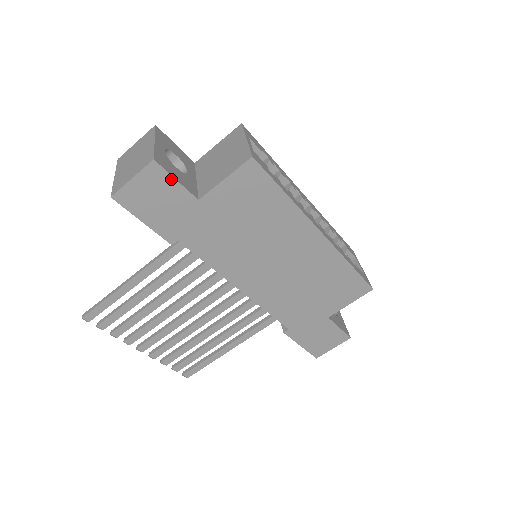
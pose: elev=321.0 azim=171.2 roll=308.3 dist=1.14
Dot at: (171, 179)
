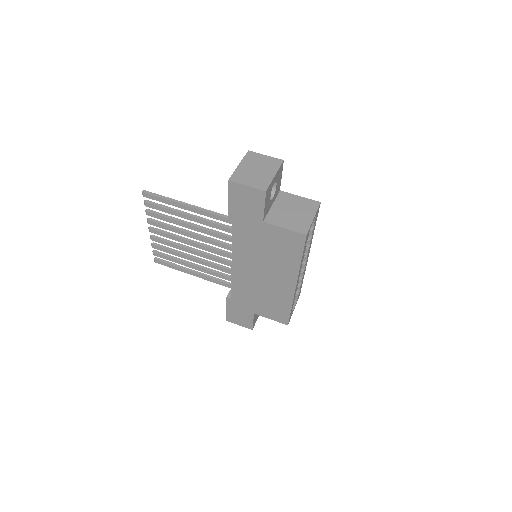
Dot at: (263, 204)
